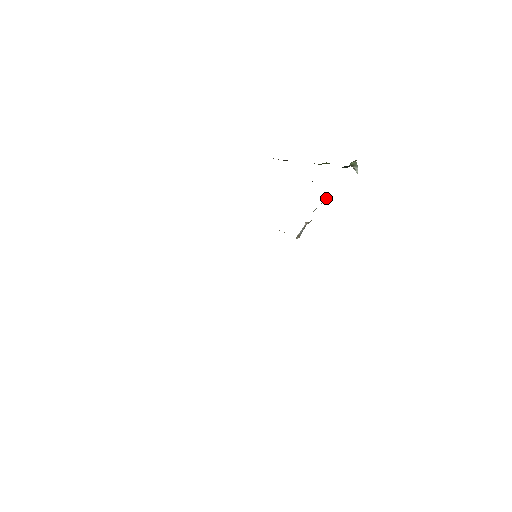
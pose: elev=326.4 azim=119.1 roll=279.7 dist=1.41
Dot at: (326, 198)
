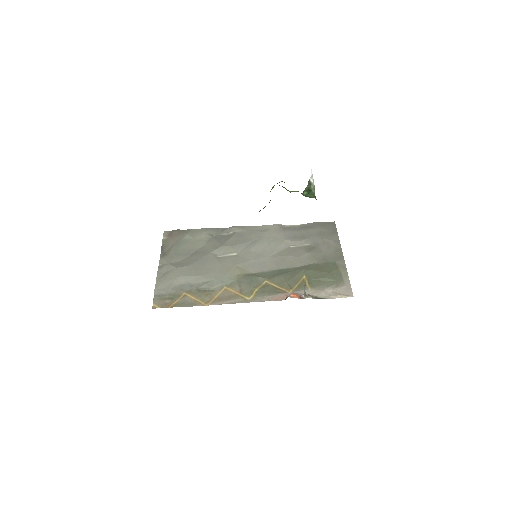
Dot at: occluded
